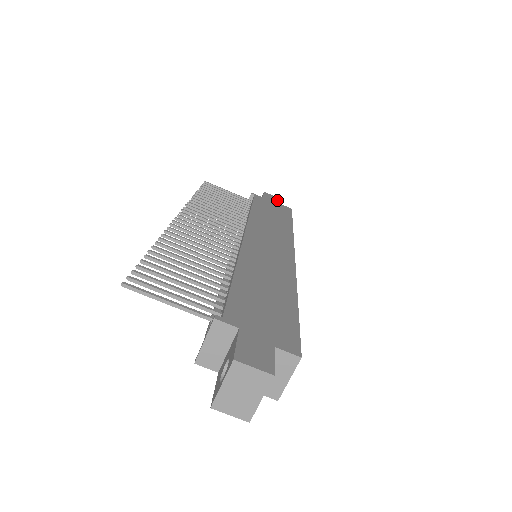
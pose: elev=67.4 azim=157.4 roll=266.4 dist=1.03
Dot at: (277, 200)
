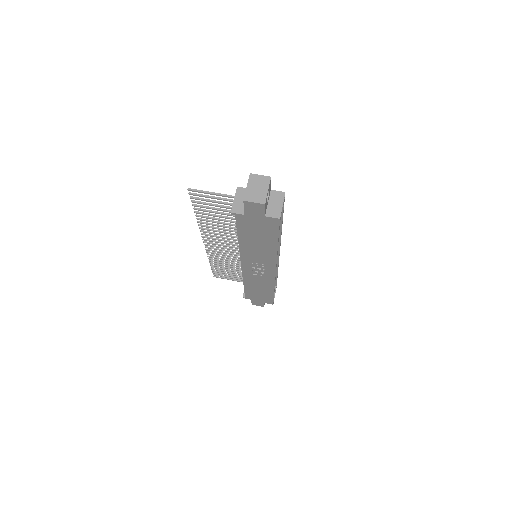
Dot at: occluded
